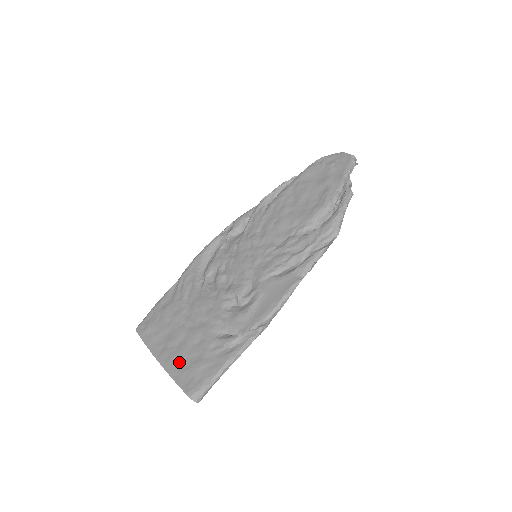
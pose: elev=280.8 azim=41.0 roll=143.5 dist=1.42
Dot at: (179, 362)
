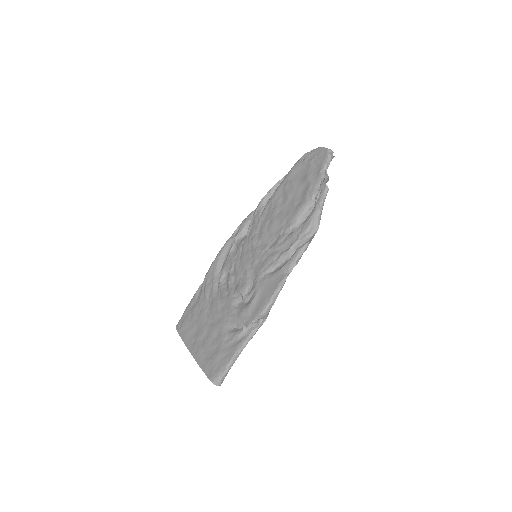
Dot at: (204, 354)
